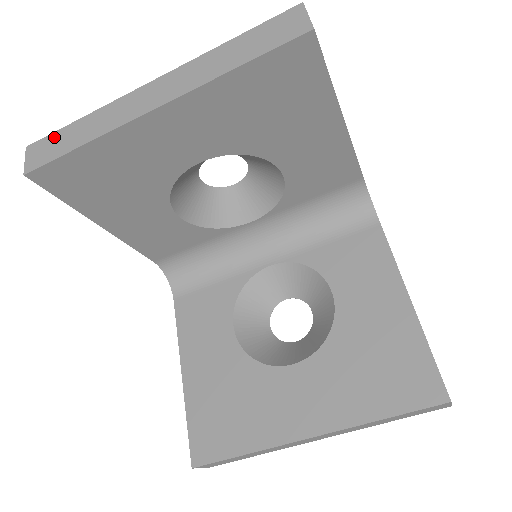
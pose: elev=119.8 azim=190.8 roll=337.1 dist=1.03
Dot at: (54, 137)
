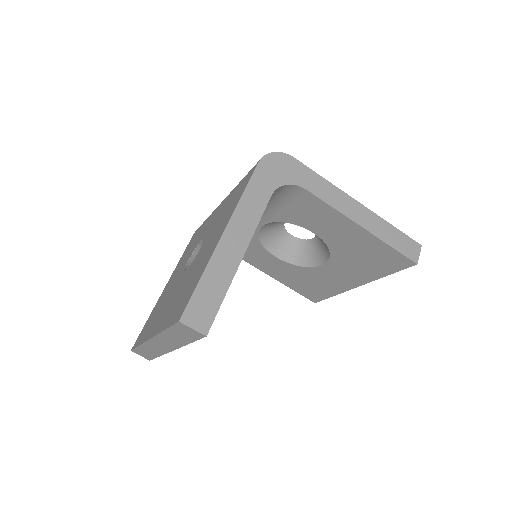
Dot at: (139, 351)
